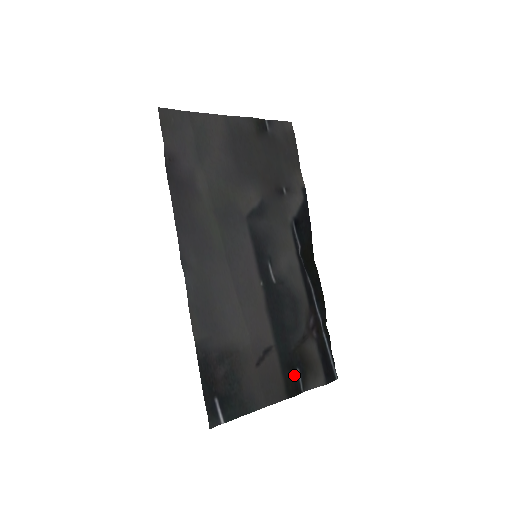
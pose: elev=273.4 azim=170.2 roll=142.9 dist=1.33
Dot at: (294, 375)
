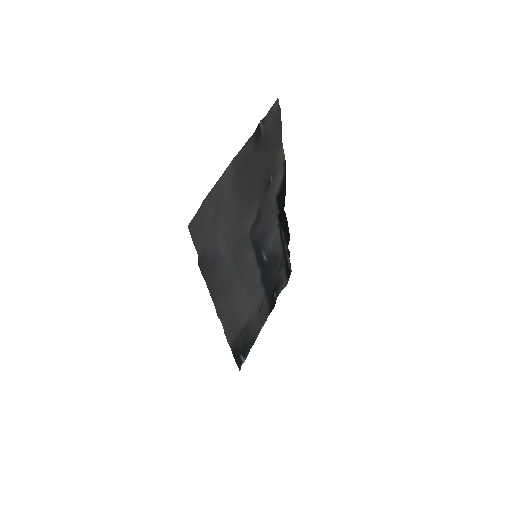
Dot at: (273, 298)
